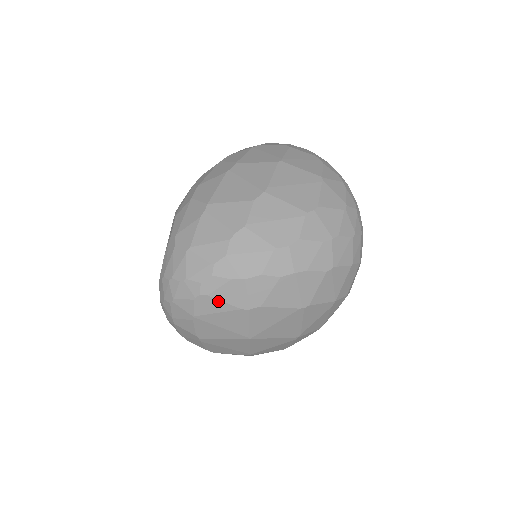
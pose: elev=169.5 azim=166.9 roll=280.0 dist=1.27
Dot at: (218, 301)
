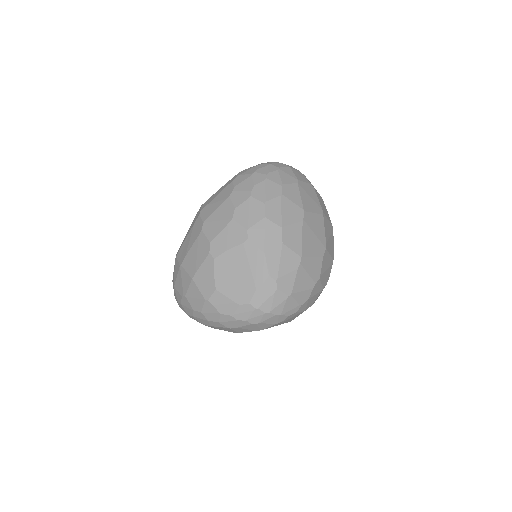
Dot at: occluded
